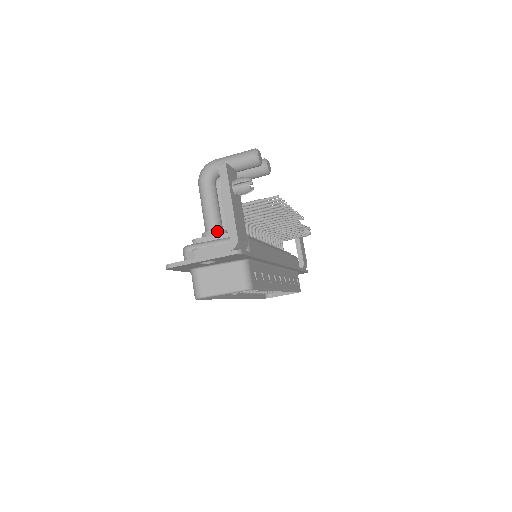
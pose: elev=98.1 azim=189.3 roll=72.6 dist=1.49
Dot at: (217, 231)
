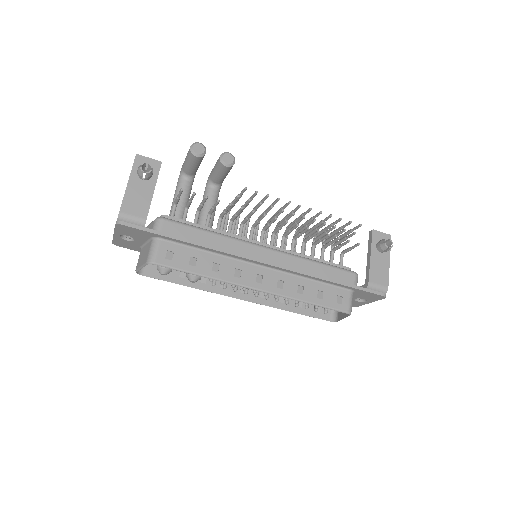
Dot at: occluded
